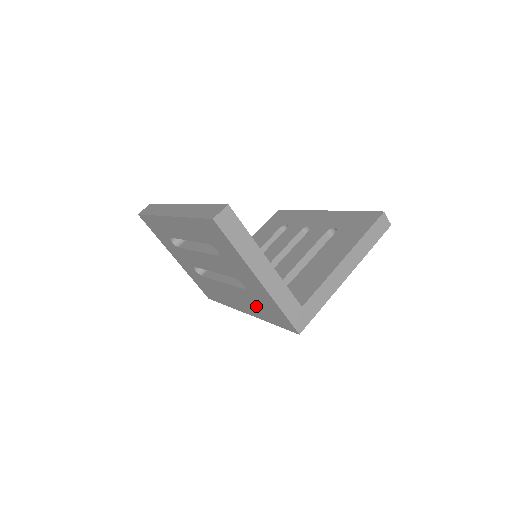
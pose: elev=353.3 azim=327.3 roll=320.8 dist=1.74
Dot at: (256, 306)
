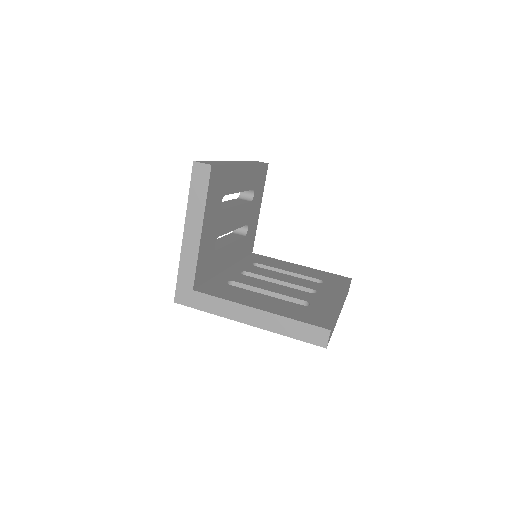
Dot at: occluded
